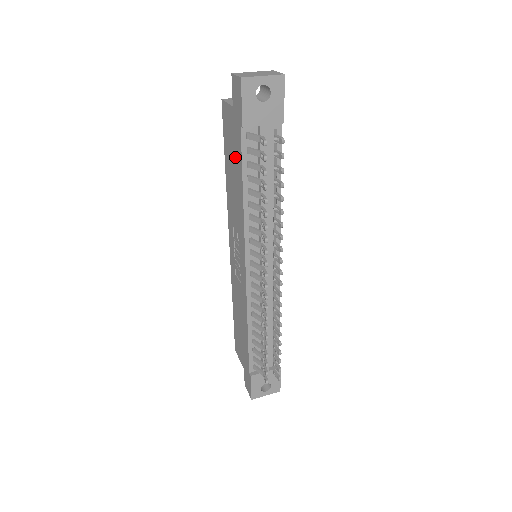
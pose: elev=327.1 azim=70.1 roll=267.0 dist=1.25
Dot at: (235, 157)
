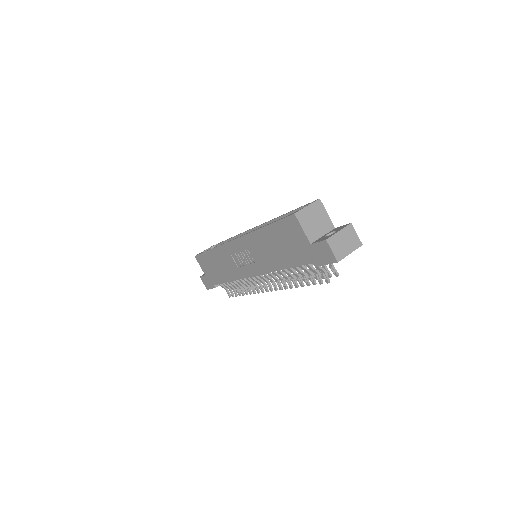
Dot at: (289, 252)
